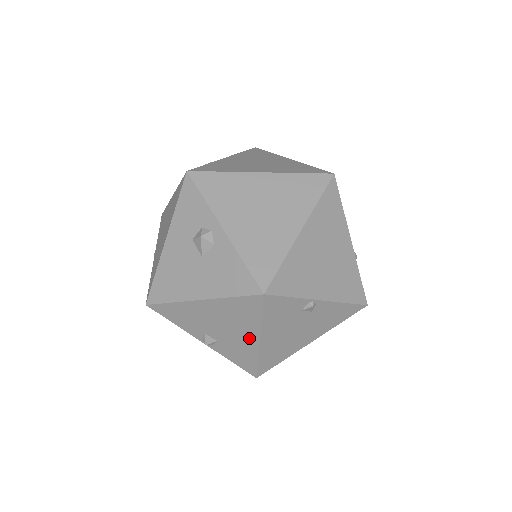
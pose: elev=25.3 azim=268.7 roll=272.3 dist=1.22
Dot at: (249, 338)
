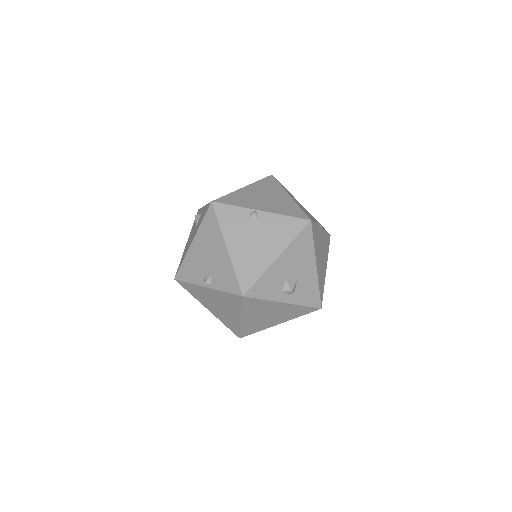
Dot at: (222, 251)
